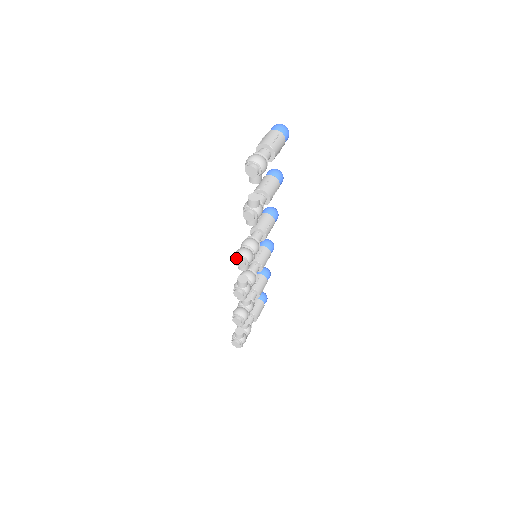
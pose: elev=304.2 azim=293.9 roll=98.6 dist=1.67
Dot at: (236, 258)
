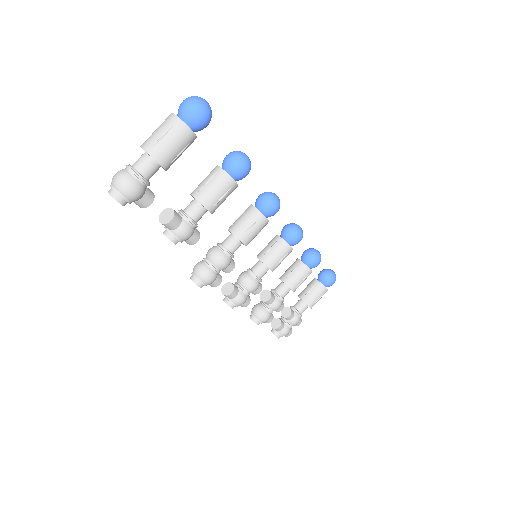
Dot at: occluded
